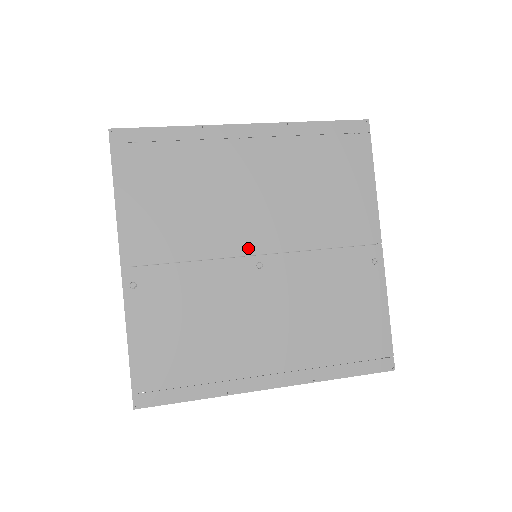
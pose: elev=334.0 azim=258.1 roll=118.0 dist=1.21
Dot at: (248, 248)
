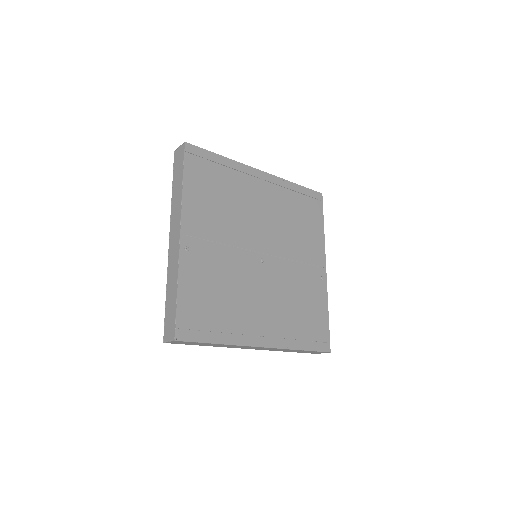
Dot at: (257, 247)
